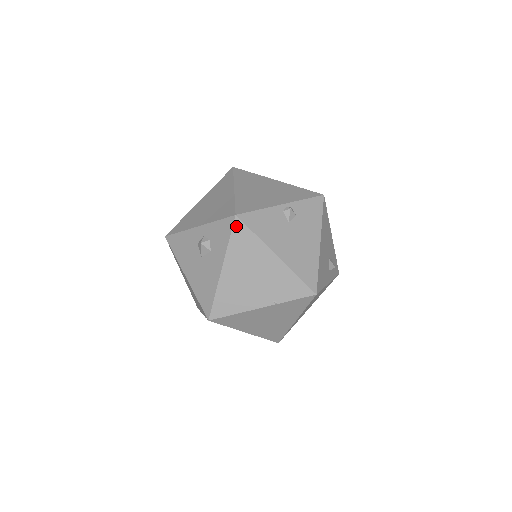
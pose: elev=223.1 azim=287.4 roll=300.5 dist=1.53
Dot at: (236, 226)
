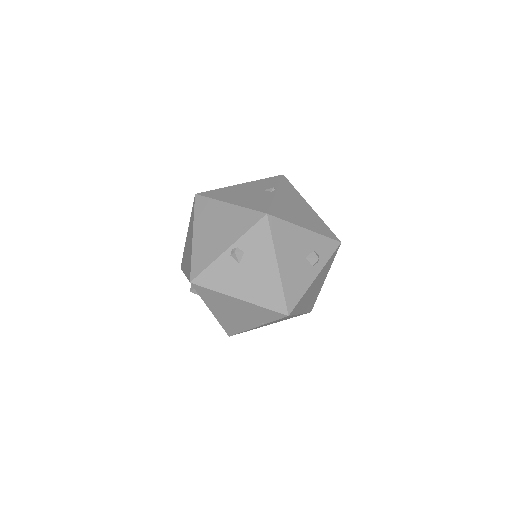
Dot at: (196, 288)
